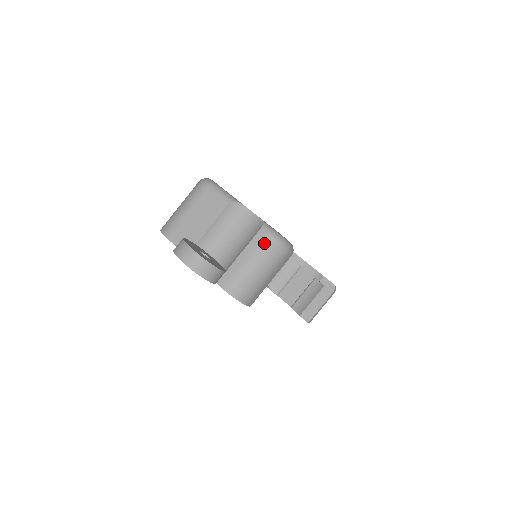
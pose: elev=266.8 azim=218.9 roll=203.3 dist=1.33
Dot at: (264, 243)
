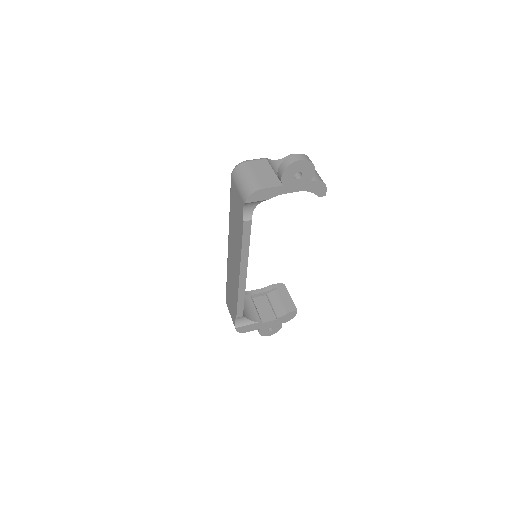
Dot at: occluded
